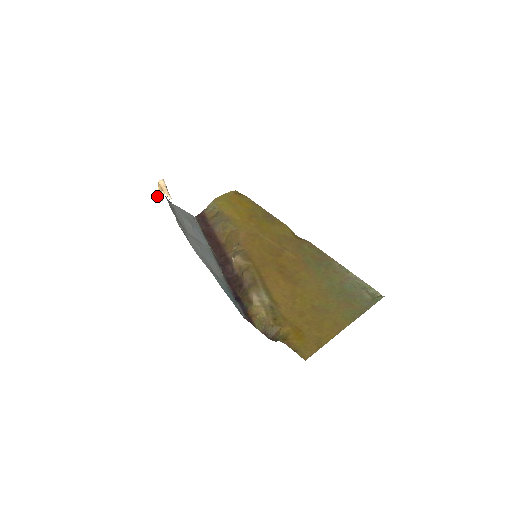
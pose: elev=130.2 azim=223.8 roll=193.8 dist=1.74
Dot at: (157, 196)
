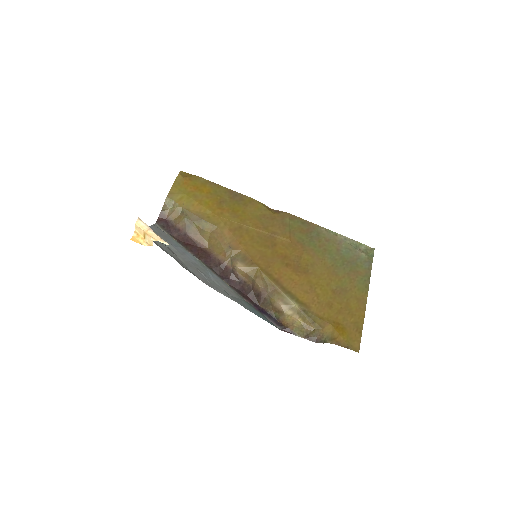
Dot at: (139, 240)
